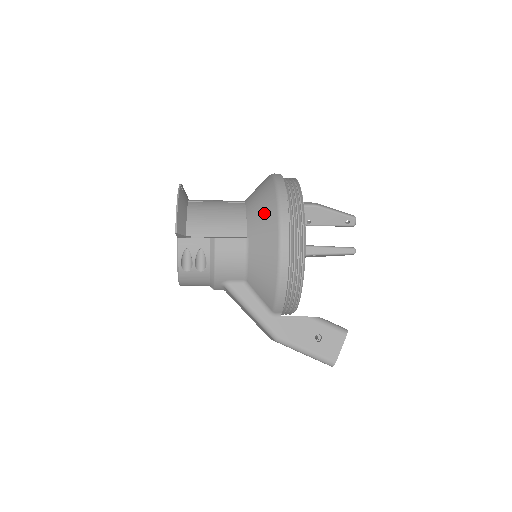
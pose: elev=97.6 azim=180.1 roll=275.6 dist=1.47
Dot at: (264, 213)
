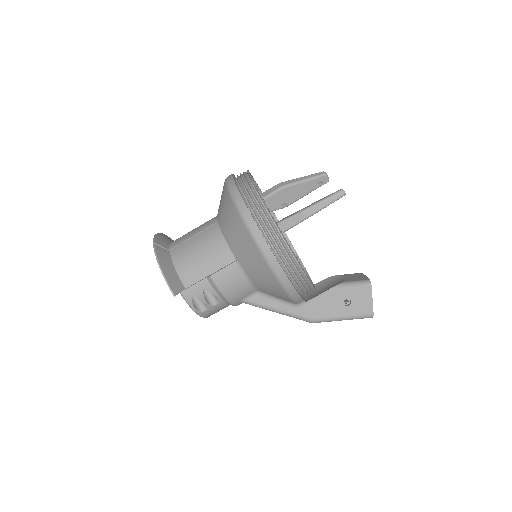
Dot at: (238, 234)
